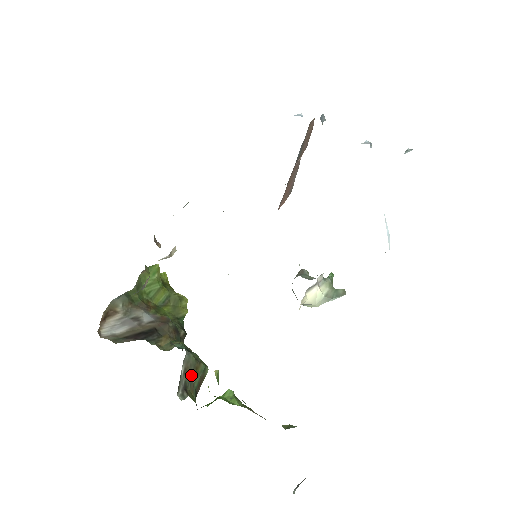
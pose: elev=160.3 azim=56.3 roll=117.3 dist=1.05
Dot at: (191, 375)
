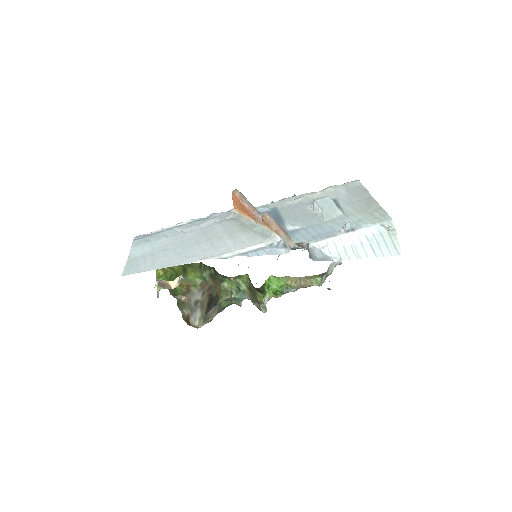
Dot at: (253, 295)
